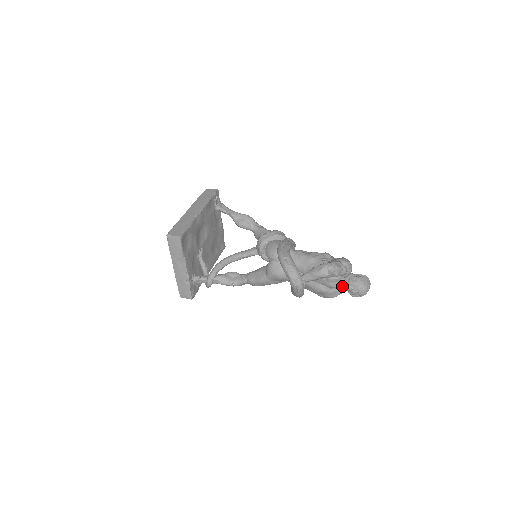
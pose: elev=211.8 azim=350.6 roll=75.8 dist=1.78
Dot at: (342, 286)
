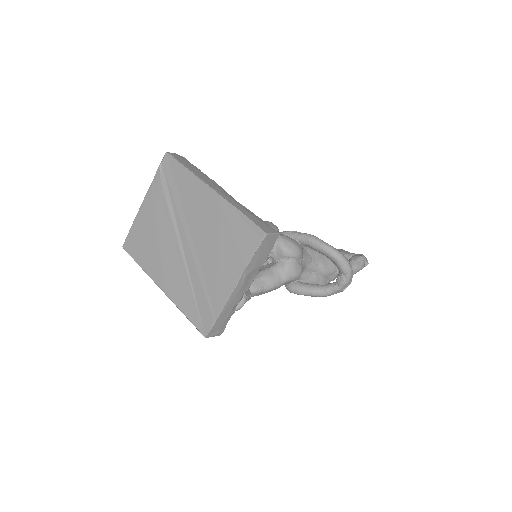
Dot at: occluded
